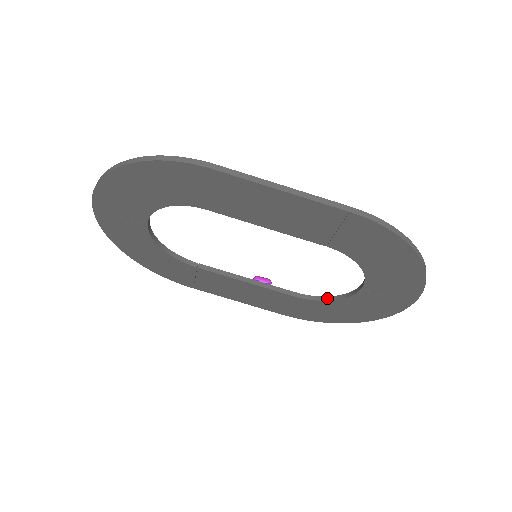
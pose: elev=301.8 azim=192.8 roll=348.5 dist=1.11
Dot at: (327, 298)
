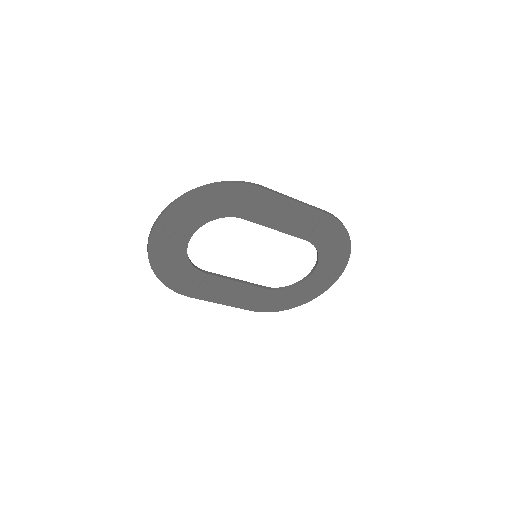
Dot at: (287, 287)
